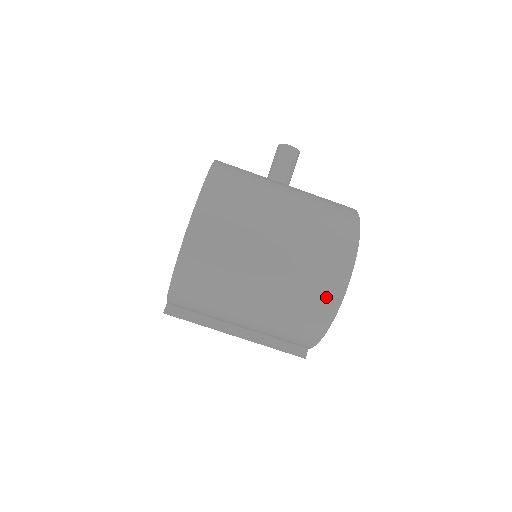
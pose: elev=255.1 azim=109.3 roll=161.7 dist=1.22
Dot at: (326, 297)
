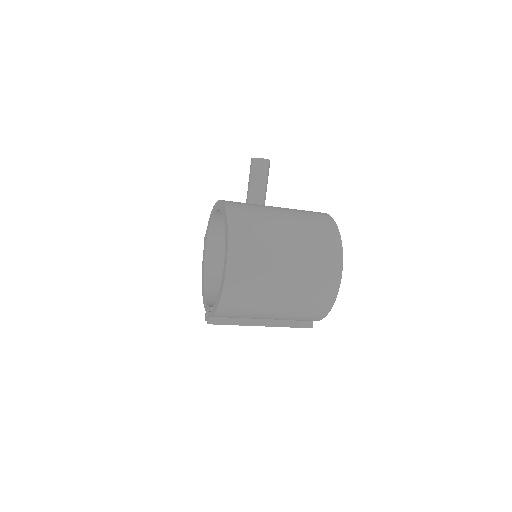
Dot at: (327, 293)
